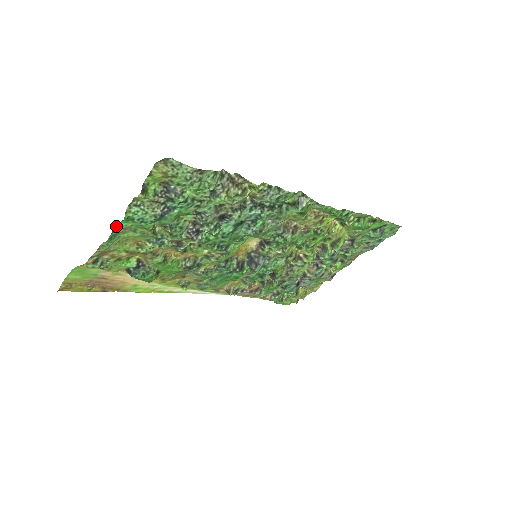
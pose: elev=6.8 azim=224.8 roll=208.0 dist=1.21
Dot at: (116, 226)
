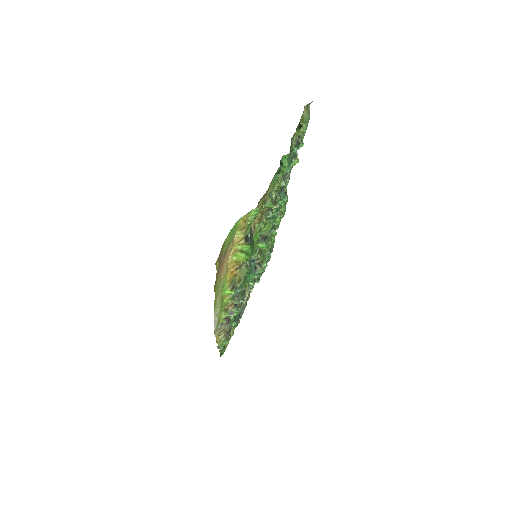
Dot at: (281, 161)
